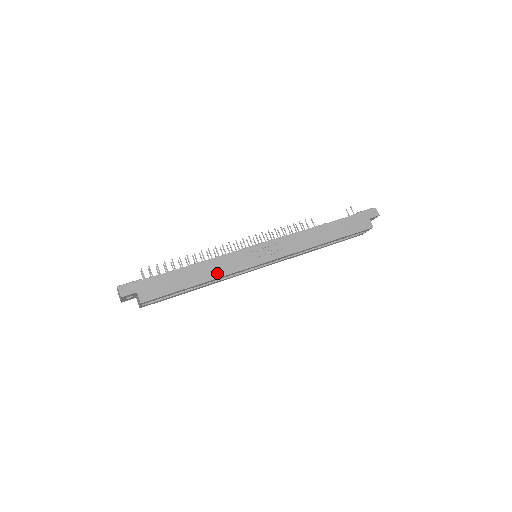
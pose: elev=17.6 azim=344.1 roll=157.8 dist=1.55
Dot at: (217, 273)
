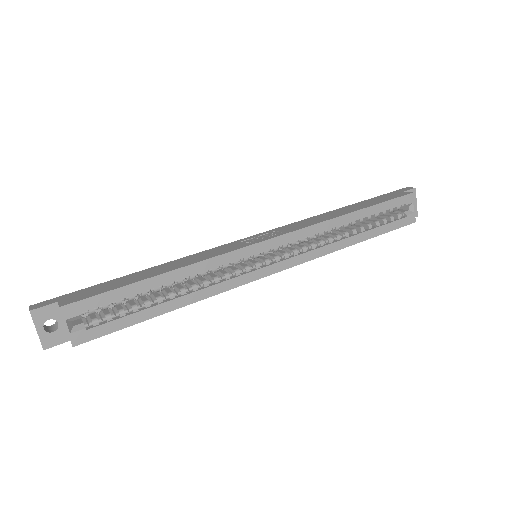
Dot at: (189, 262)
